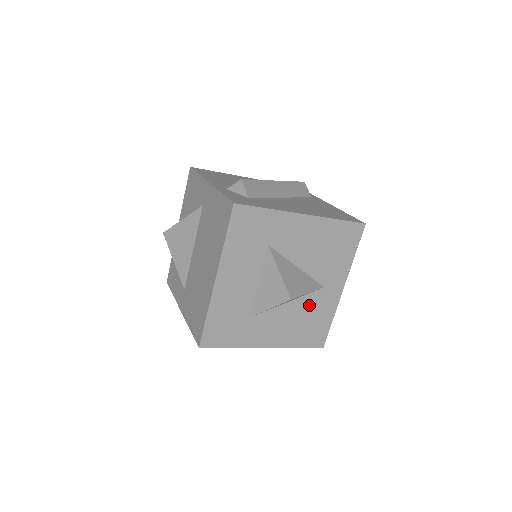
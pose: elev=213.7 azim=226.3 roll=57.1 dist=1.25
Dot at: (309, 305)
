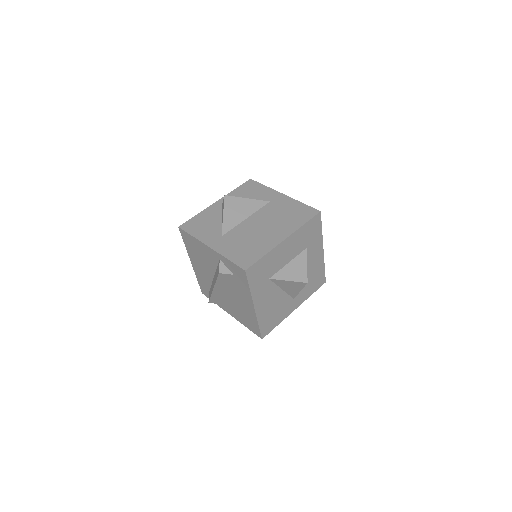
Dot at: (283, 302)
